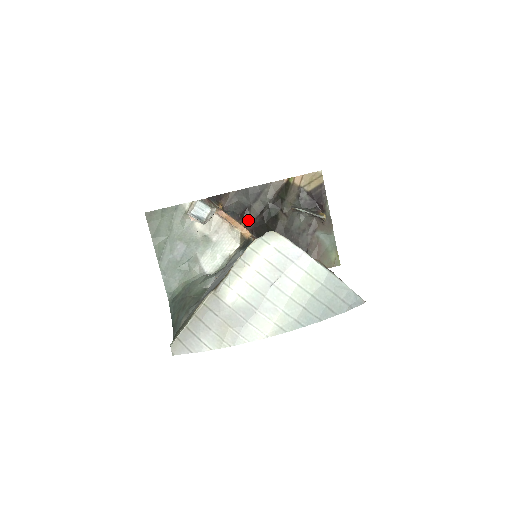
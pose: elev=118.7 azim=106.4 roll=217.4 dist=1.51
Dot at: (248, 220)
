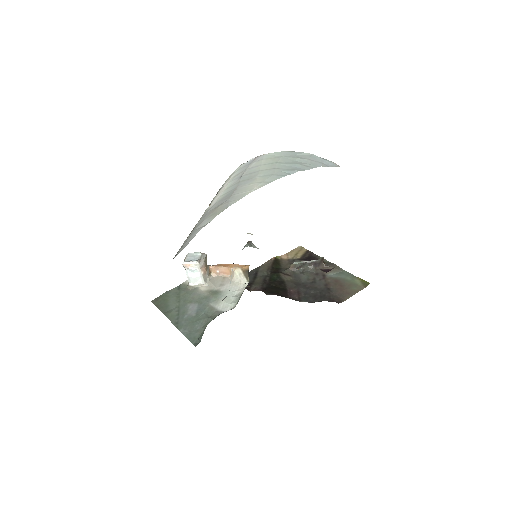
Dot at: (255, 289)
